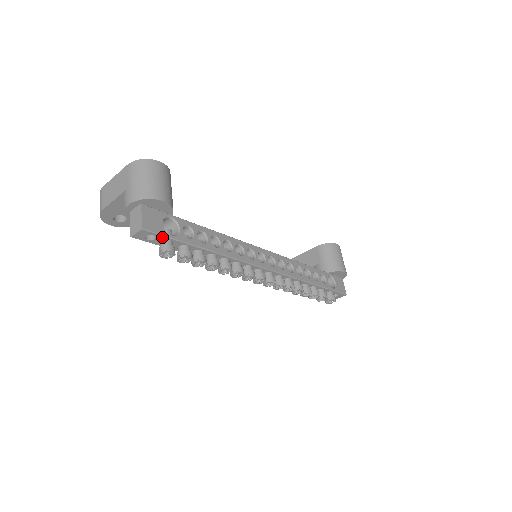
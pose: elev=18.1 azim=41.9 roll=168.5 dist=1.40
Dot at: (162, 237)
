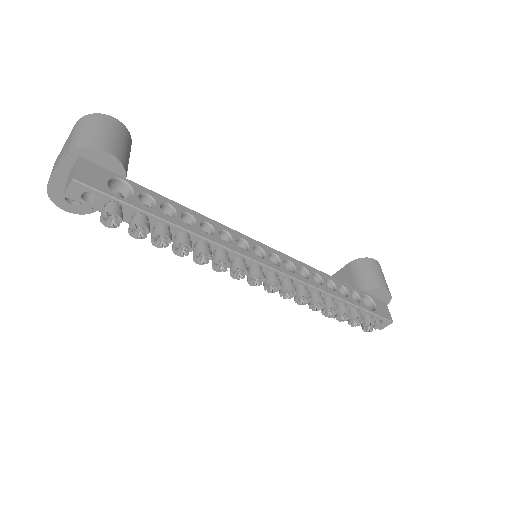
Dot at: (104, 197)
